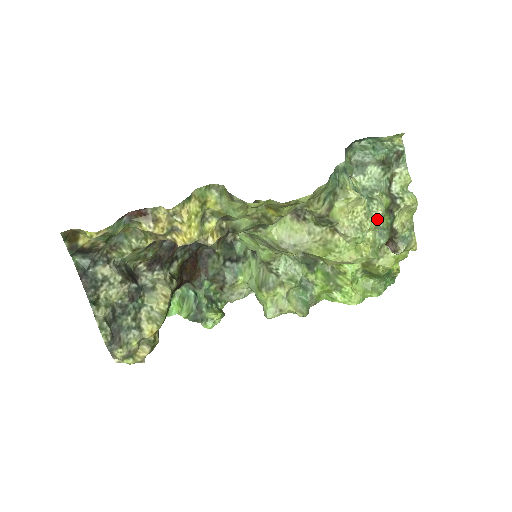
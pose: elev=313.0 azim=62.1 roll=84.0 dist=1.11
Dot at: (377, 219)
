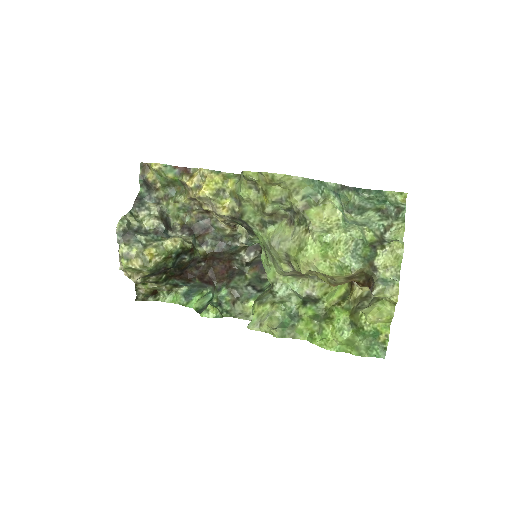
Dot at: (348, 233)
